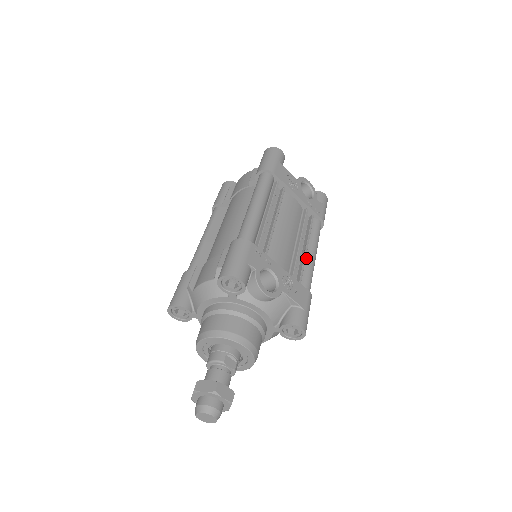
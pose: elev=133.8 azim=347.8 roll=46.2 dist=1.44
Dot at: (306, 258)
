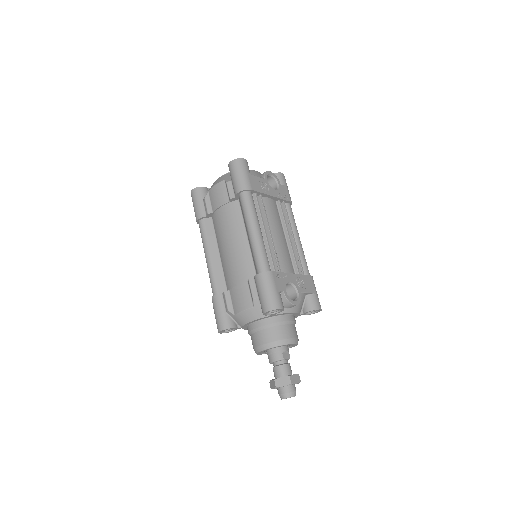
Dot at: (296, 246)
